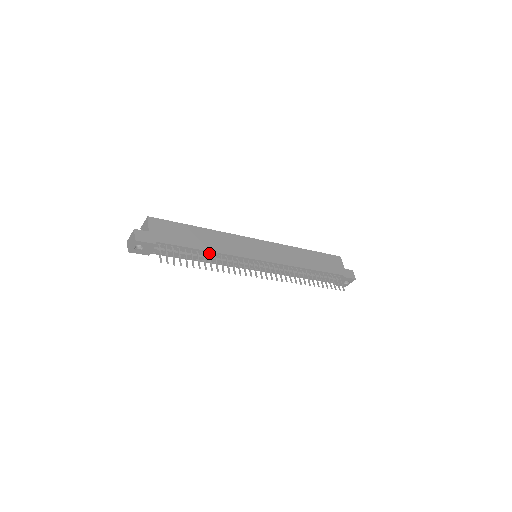
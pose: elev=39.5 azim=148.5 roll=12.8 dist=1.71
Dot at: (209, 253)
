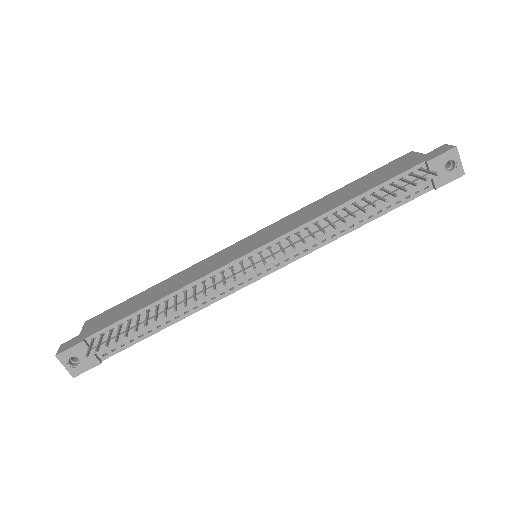
Dot at: (165, 301)
